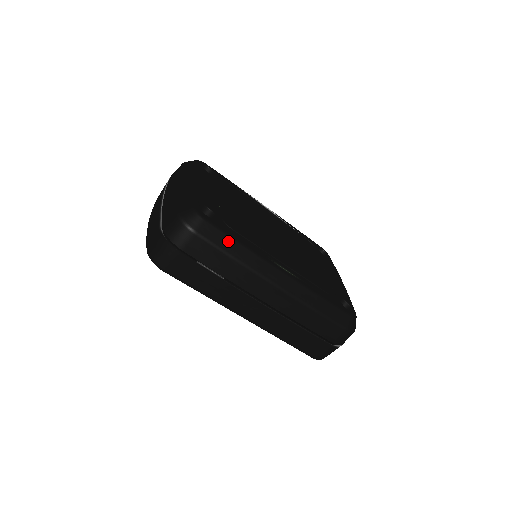
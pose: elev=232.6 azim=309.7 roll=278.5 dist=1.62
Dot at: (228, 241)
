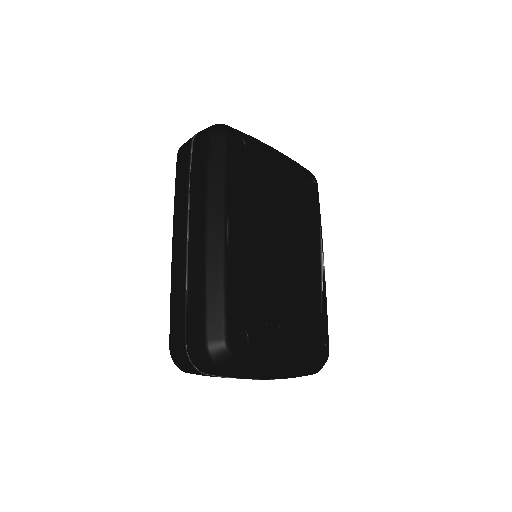
Dot at: (219, 162)
